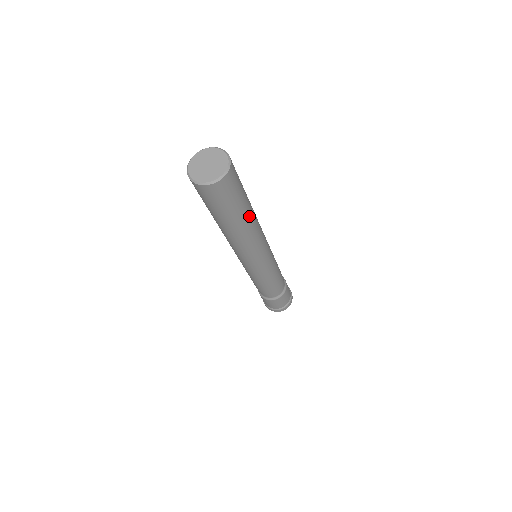
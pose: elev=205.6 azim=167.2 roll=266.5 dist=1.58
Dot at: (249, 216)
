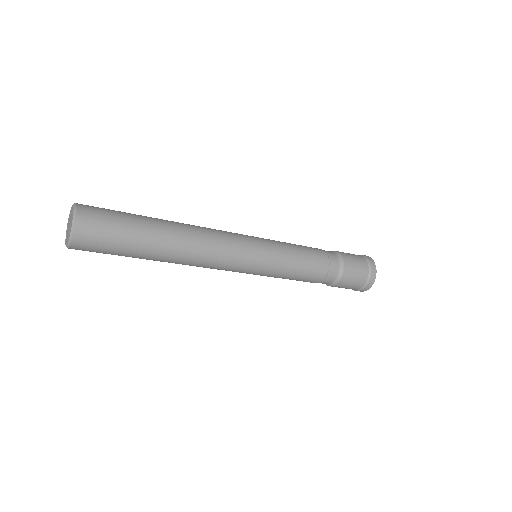
Dot at: (158, 256)
